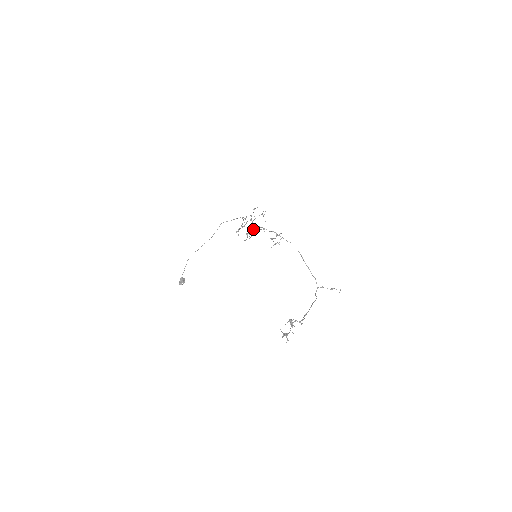
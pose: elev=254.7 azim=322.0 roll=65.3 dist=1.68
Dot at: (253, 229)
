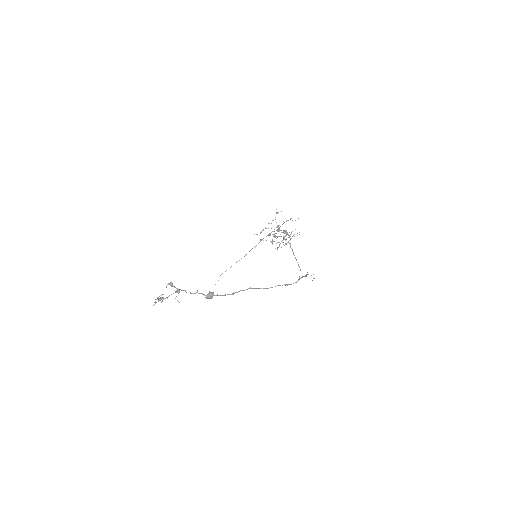
Dot at: (283, 237)
